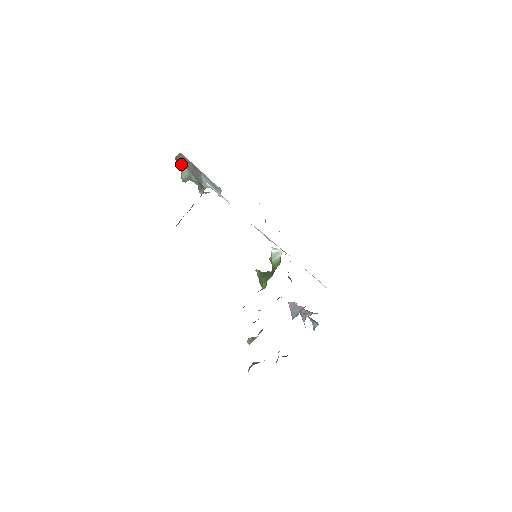
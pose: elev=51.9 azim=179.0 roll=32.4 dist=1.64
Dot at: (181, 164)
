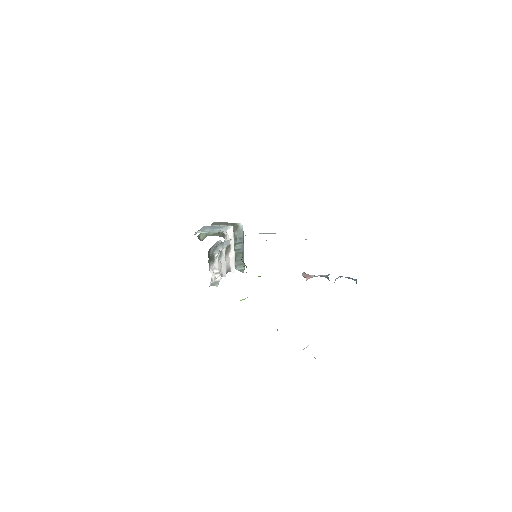
Dot at: occluded
